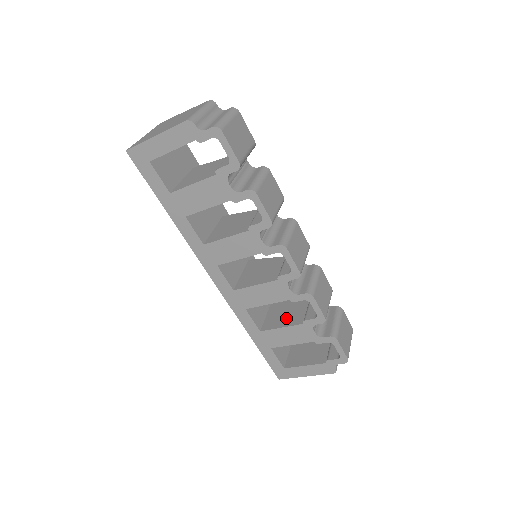
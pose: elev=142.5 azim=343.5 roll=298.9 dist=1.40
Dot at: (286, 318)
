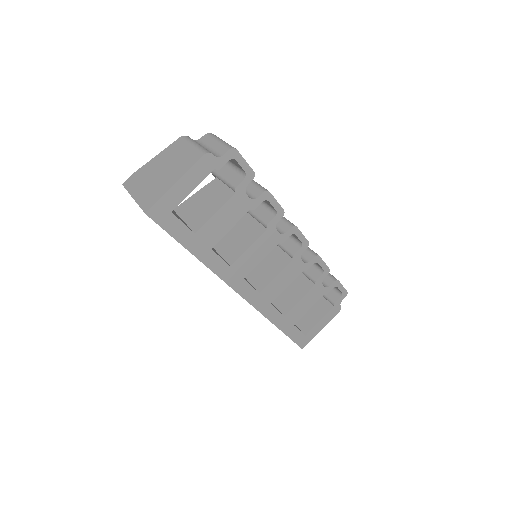
Dot at: (295, 292)
